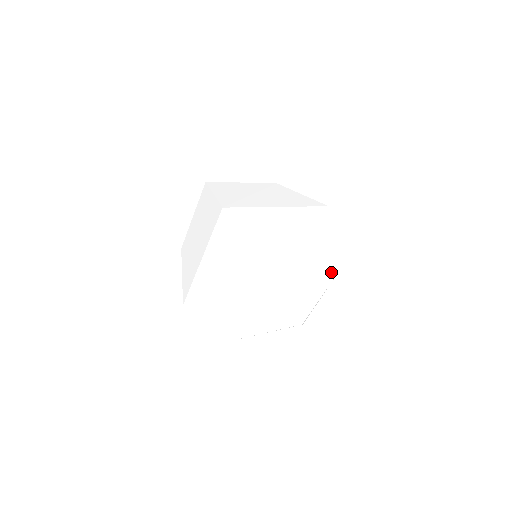
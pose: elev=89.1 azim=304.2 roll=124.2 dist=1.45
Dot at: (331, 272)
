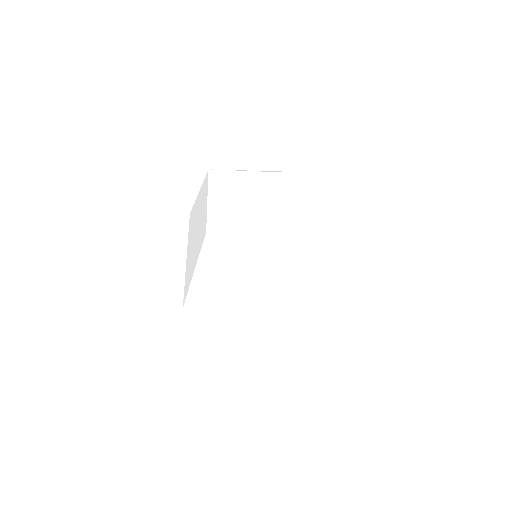
Dot at: occluded
